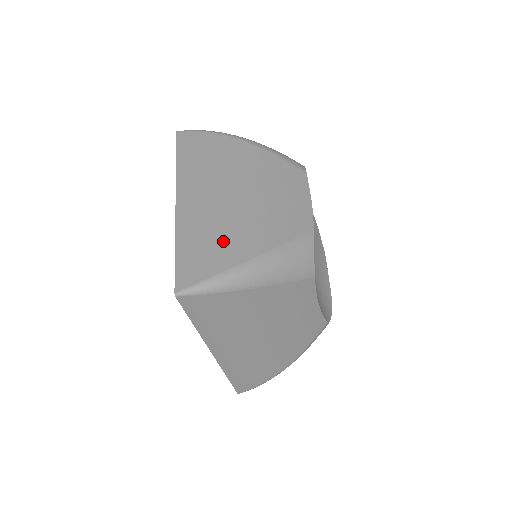
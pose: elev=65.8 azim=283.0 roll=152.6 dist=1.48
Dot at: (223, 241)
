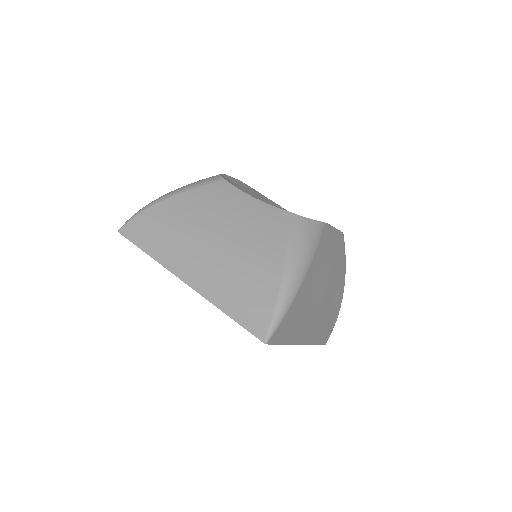
Dot at: occluded
